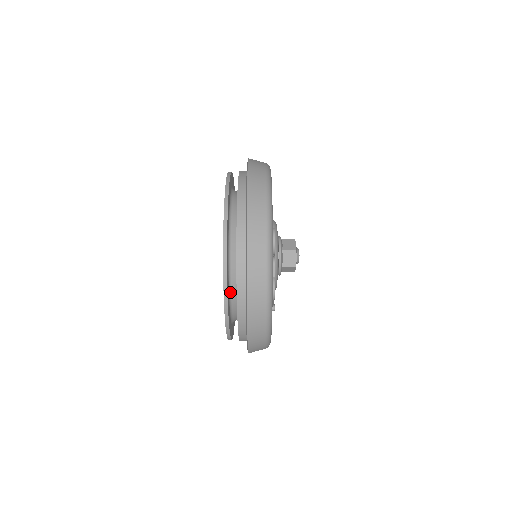
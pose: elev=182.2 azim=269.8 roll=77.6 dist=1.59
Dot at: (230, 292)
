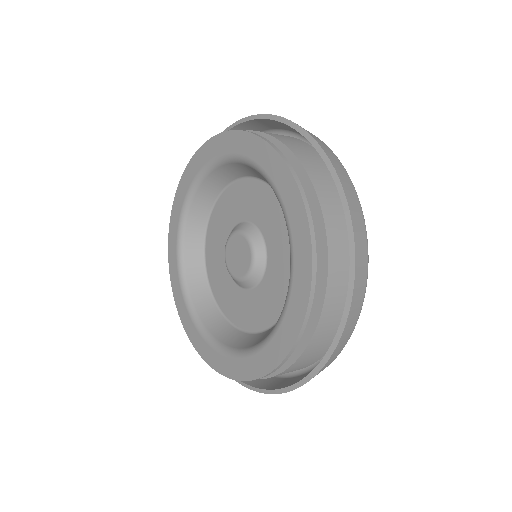
Dot at: occluded
